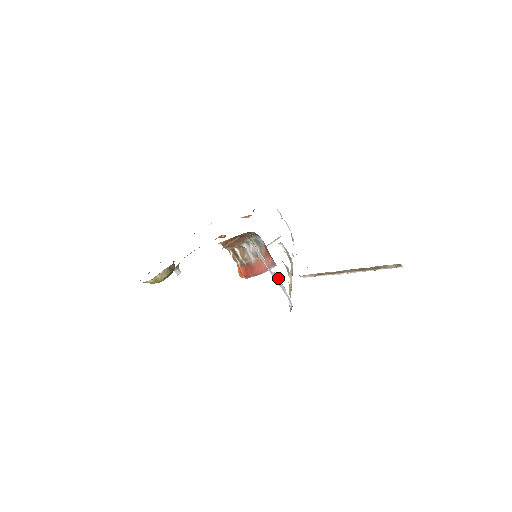
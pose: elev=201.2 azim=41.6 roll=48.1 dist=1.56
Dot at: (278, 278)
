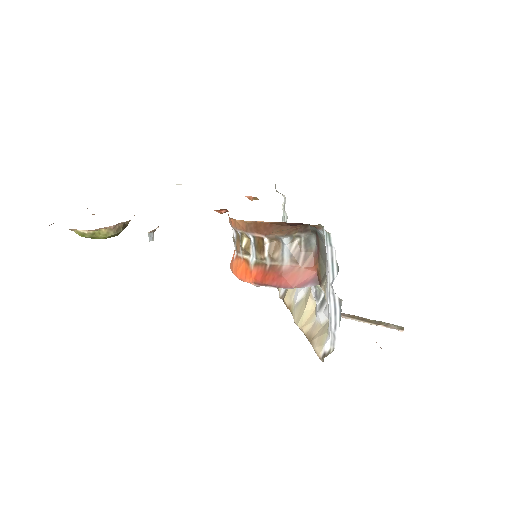
Dot at: (339, 307)
